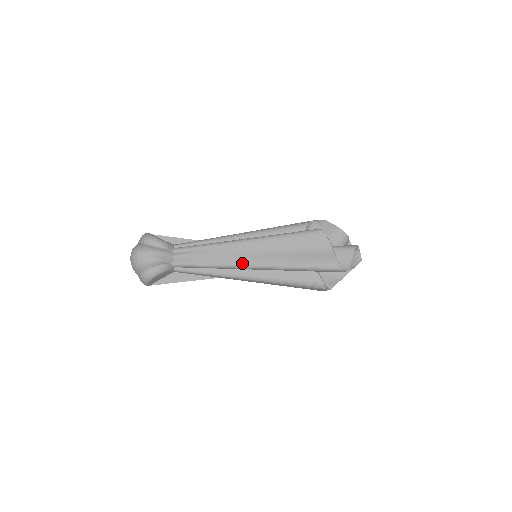
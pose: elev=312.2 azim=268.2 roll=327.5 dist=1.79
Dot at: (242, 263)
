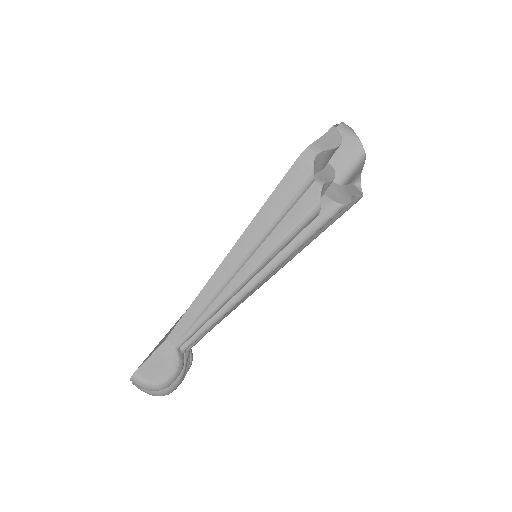
Dot at: occluded
